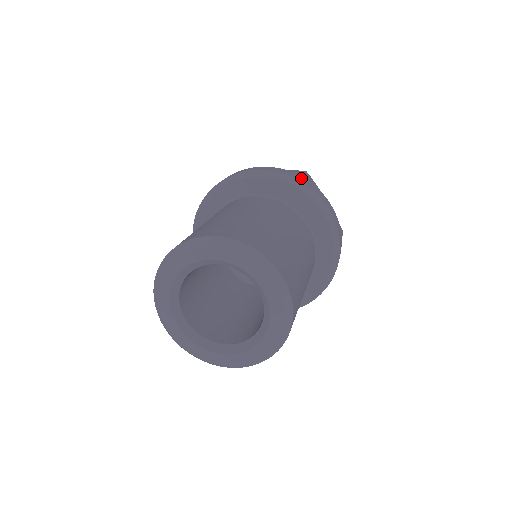
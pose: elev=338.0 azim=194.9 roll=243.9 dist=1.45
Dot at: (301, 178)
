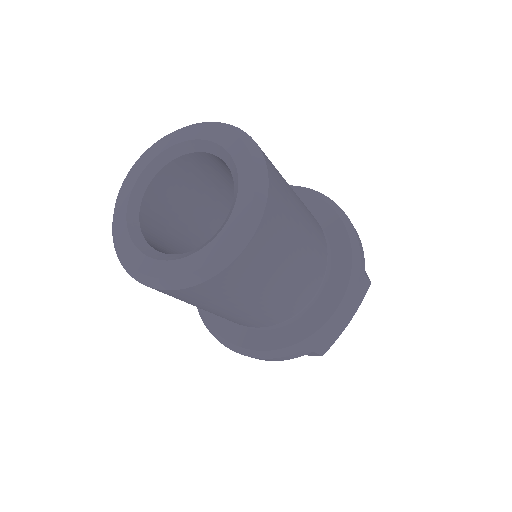
Dot at: occluded
